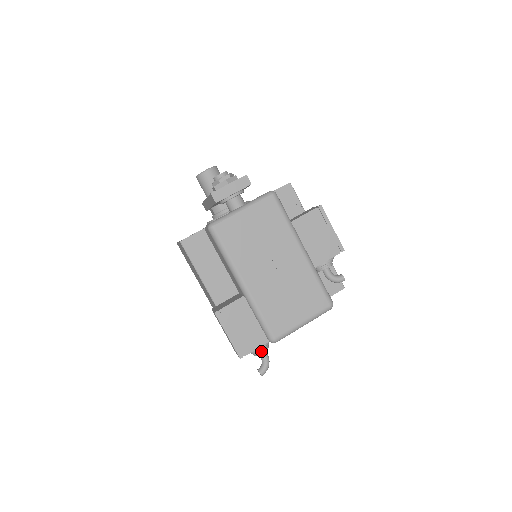
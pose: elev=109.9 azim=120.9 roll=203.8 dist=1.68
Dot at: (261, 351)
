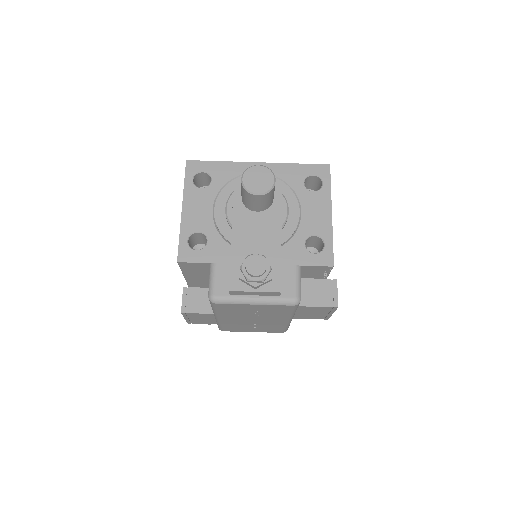
Dot at: occluded
